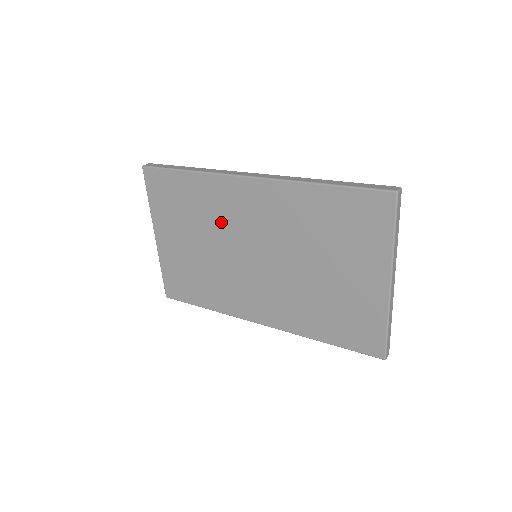
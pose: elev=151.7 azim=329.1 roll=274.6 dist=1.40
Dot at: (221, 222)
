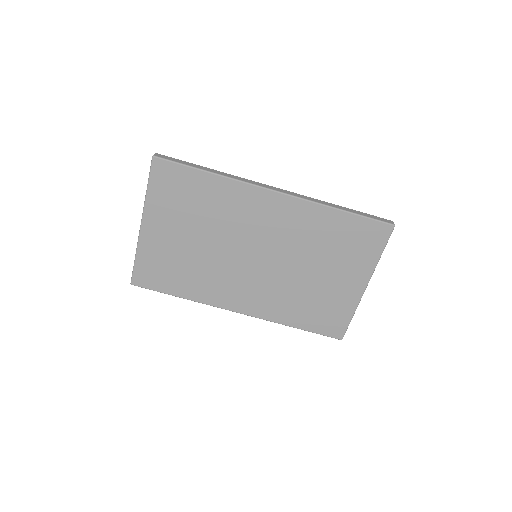
Dot at: (231, 223)
